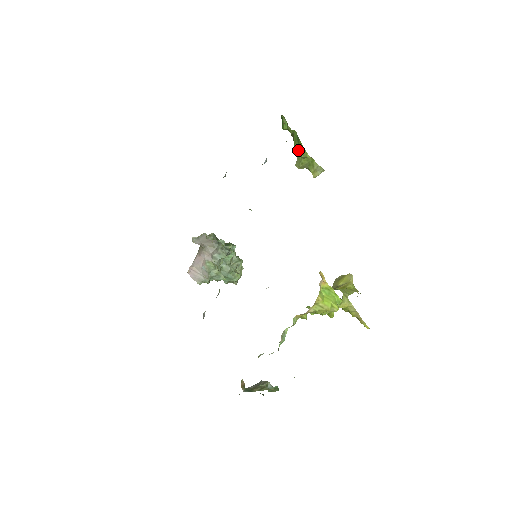
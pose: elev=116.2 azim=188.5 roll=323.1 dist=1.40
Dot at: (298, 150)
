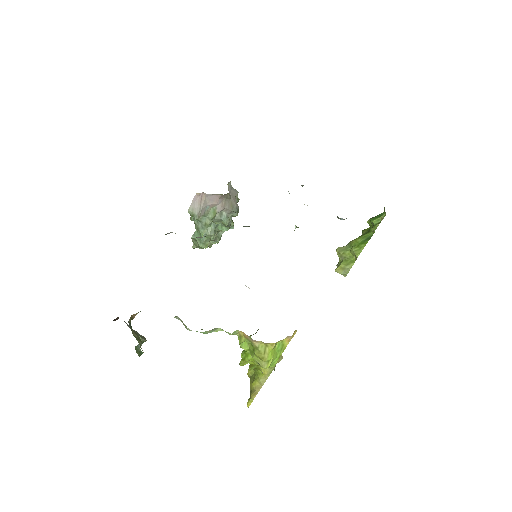
Dot at: (357, 243)
